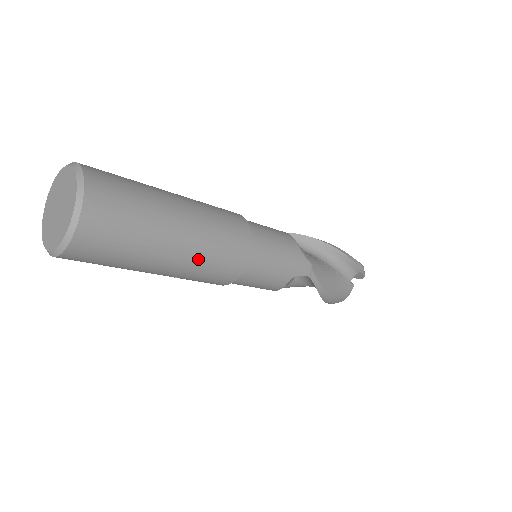
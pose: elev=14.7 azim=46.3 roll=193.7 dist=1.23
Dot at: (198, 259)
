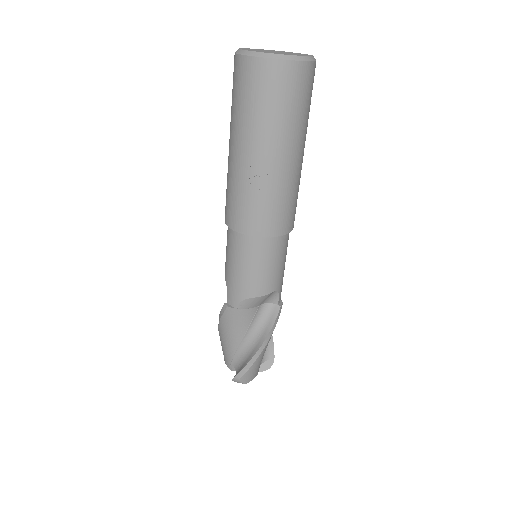
Dot at: (295, 182)
